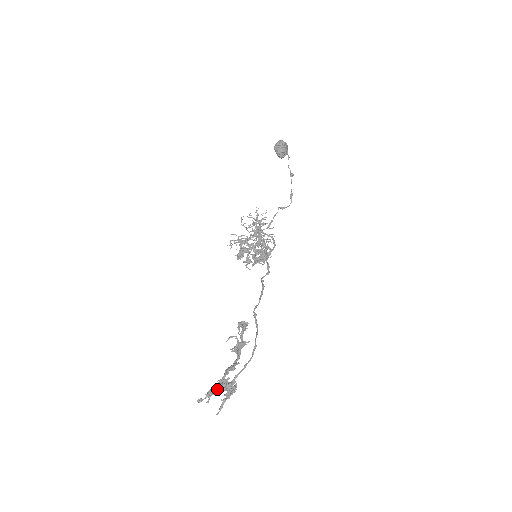
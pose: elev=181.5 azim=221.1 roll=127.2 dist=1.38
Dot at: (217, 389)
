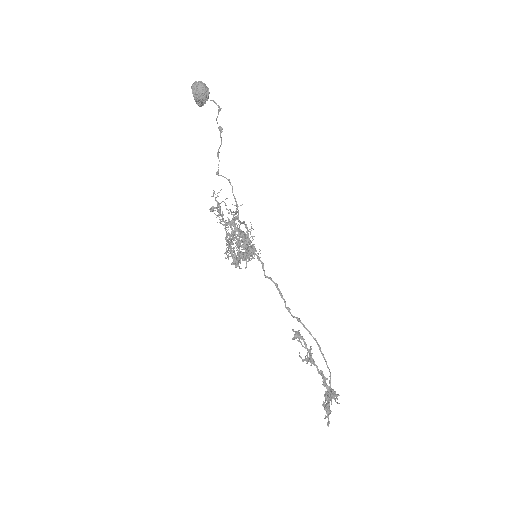
Dot at: occluded
